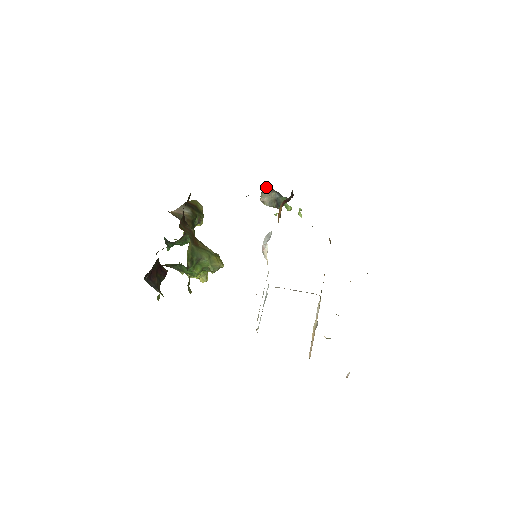
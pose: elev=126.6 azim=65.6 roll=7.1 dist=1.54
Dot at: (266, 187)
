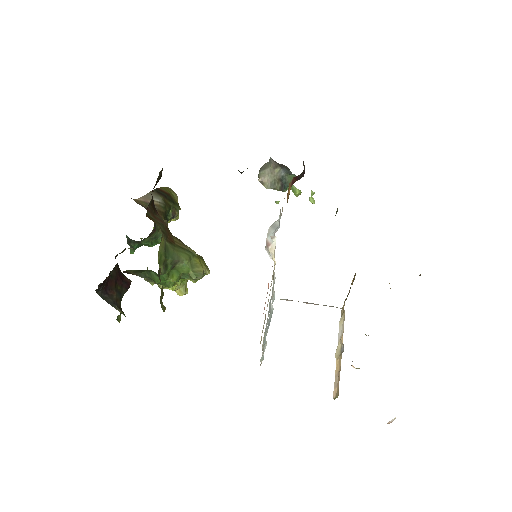
Dot at: occluded
